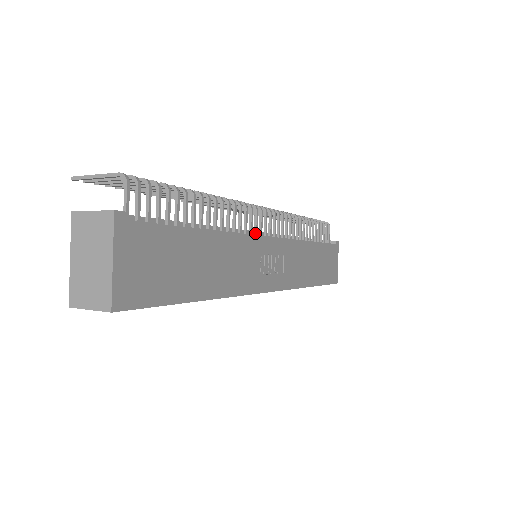
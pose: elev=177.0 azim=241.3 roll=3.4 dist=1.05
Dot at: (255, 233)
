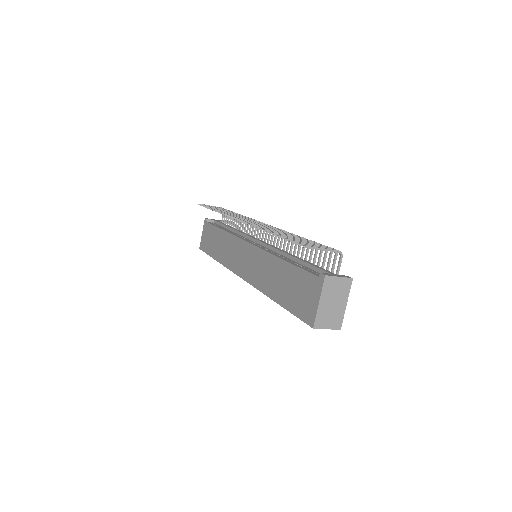
Dot at: occluded
